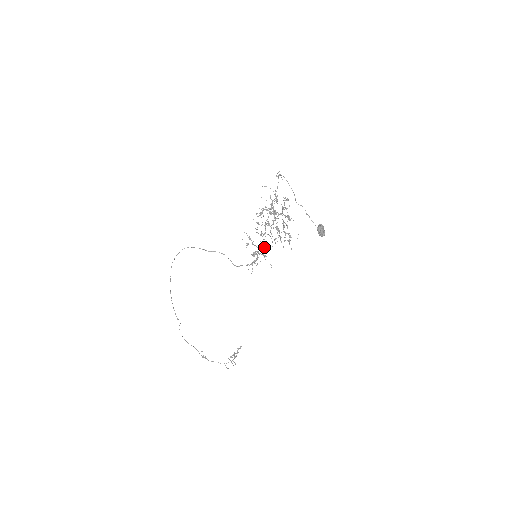
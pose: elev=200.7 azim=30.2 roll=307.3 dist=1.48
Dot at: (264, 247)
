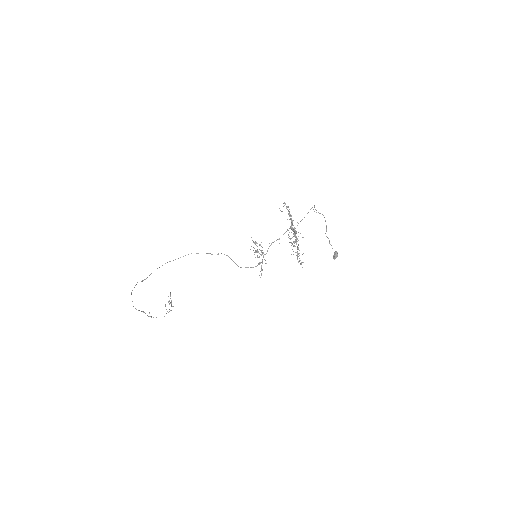
Dot at: (267, 251)
